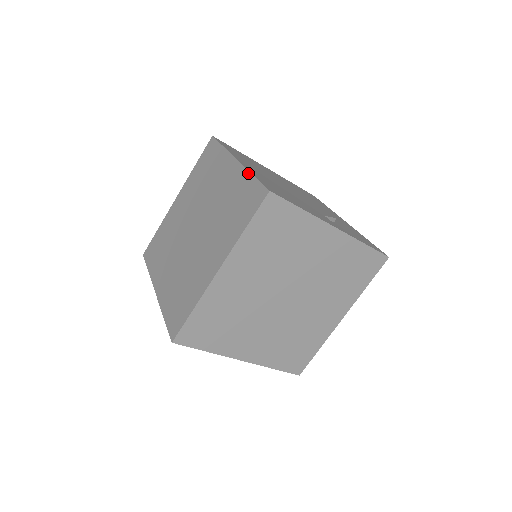
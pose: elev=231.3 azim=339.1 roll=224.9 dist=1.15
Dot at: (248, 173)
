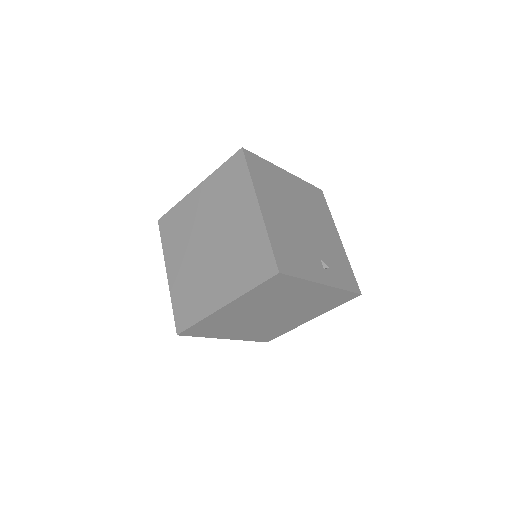
Dot at: (266, 234)
